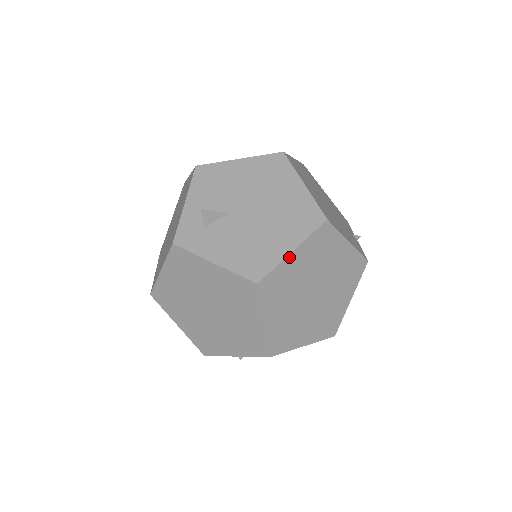
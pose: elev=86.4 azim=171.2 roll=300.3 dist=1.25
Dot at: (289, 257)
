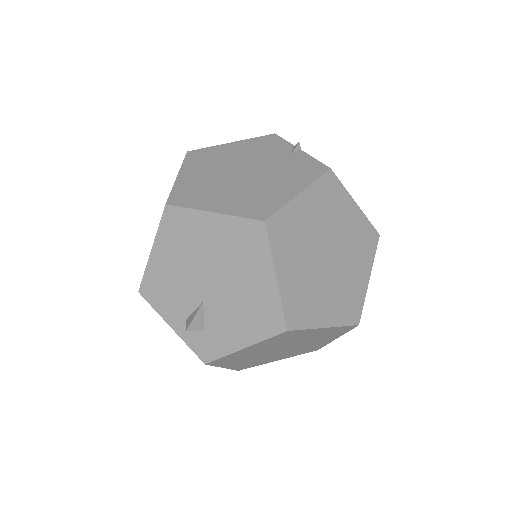
Dot at: (280, 284)
